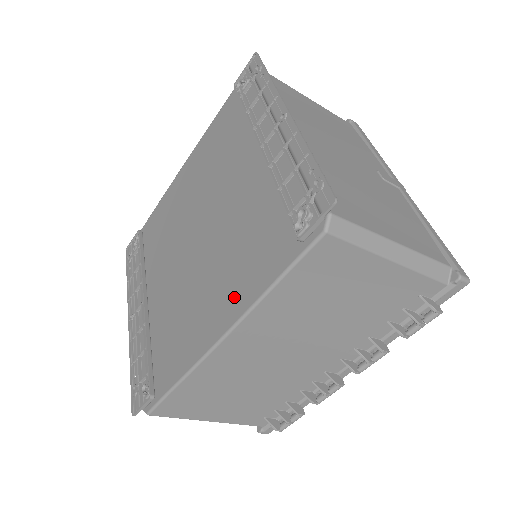
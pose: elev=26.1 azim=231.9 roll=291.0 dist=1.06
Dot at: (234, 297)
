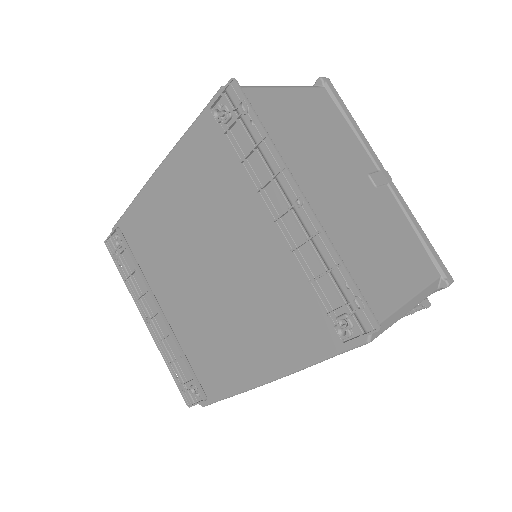
Dot at: (276, 354)
